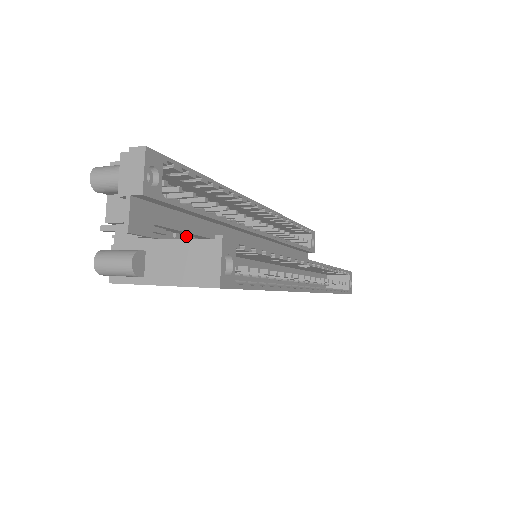
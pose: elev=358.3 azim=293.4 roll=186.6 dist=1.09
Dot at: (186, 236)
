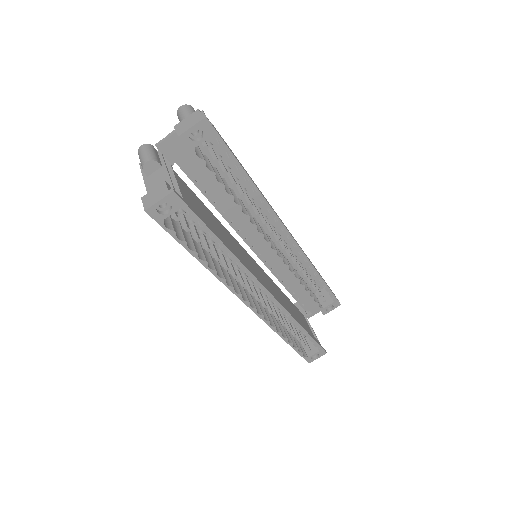
Dot at: occluded
